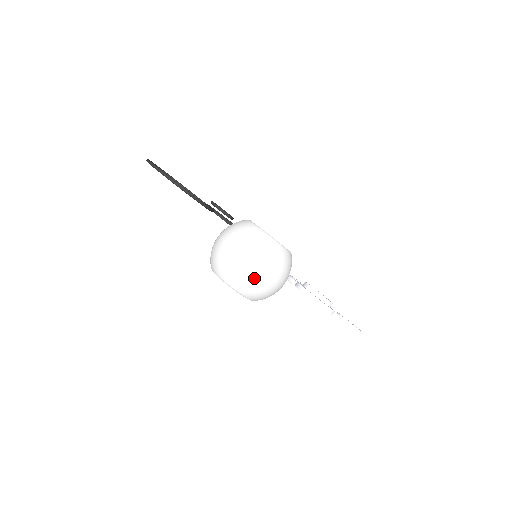
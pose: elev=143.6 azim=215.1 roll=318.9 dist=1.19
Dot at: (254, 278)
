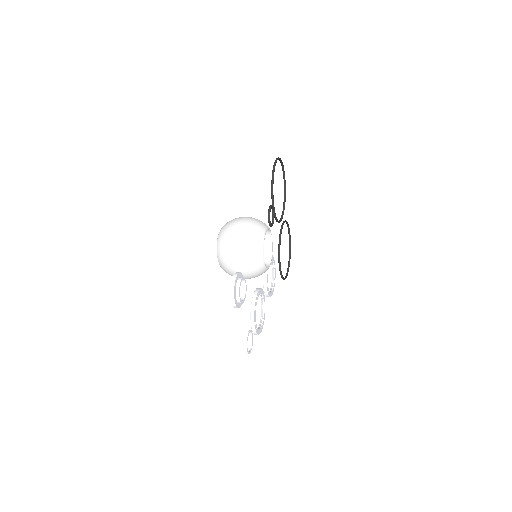
Dot at: (230, 250)
